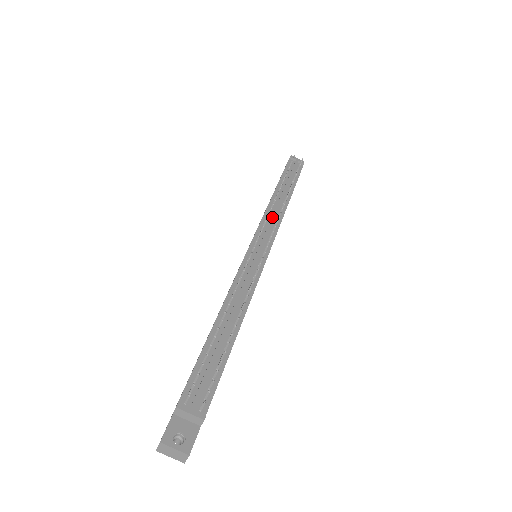
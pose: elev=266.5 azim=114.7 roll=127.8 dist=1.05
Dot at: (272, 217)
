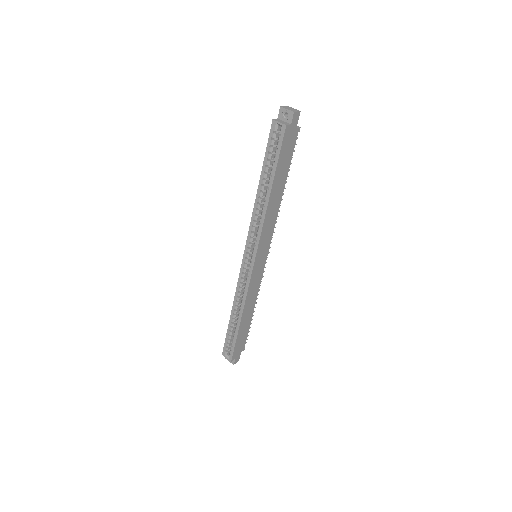
Dot at: occluded
